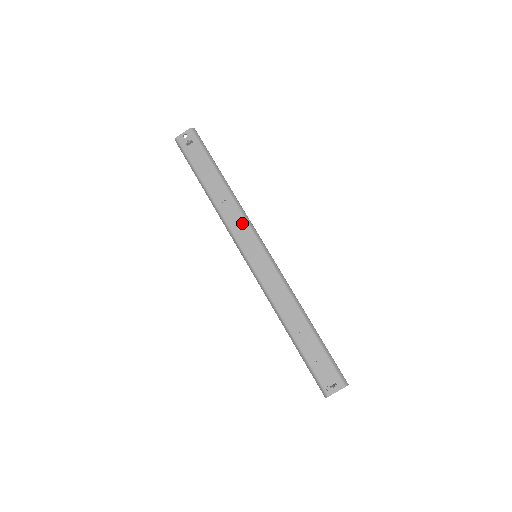
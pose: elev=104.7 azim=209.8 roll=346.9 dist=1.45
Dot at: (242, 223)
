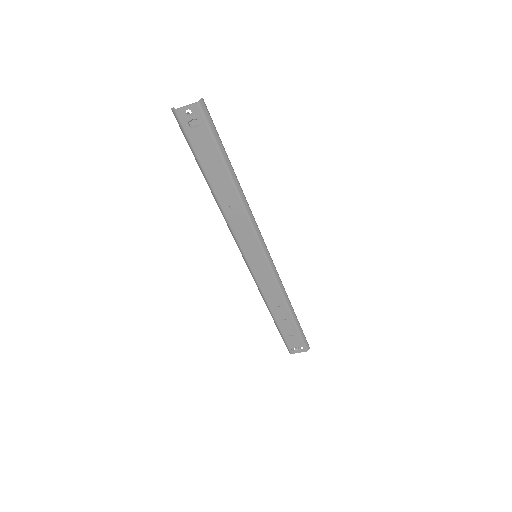
Dot at: (249, 231)
